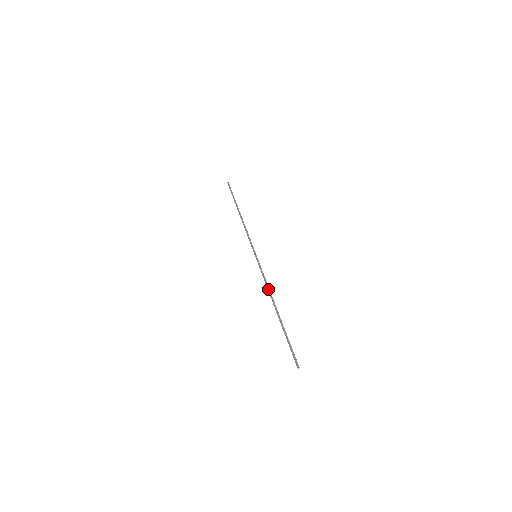
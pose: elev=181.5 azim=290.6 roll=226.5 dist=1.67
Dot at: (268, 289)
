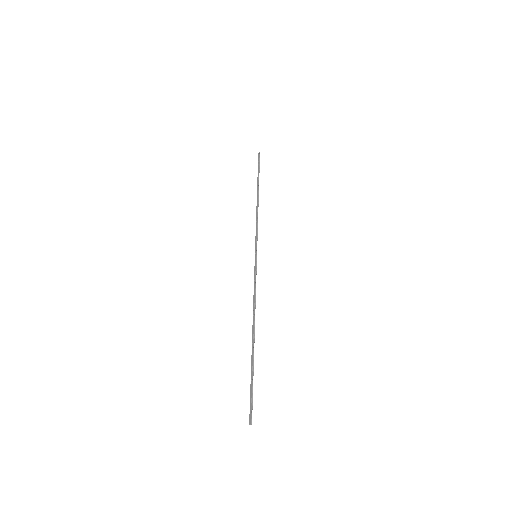
Dot at: (254, 304)
